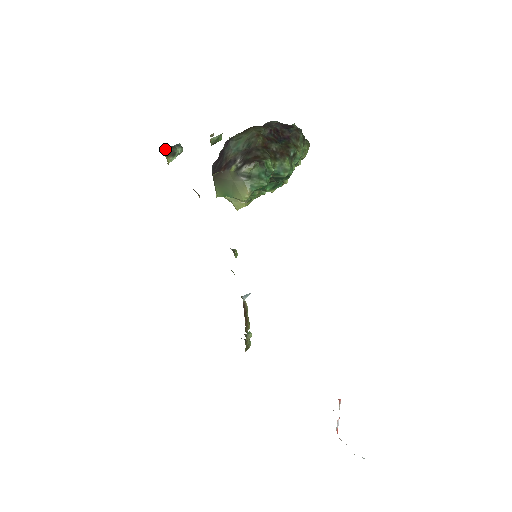
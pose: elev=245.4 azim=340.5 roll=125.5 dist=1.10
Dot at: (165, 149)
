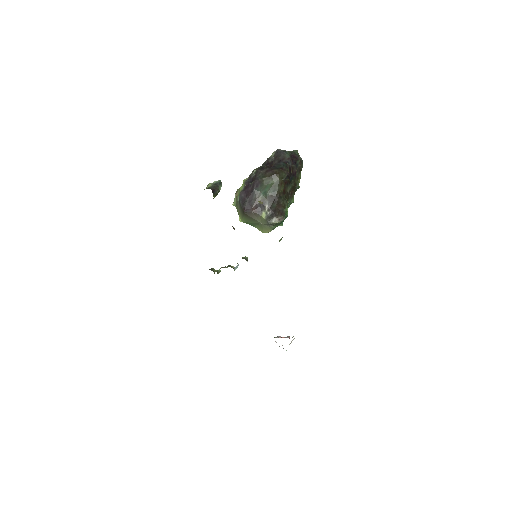
Dot at: (214, 192)
